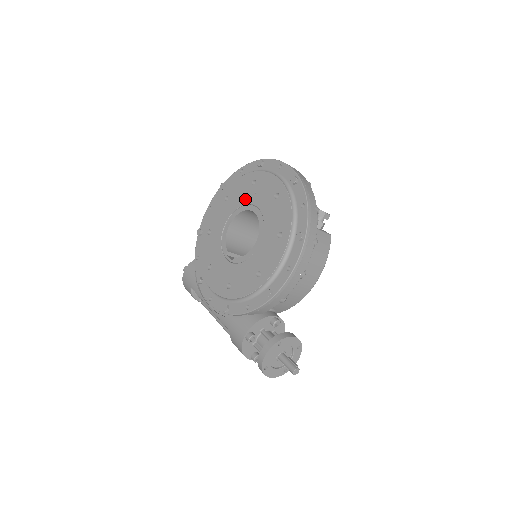
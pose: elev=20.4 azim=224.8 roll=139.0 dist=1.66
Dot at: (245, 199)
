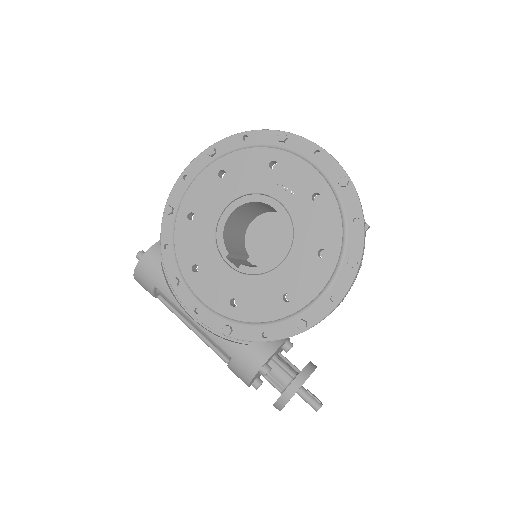
Dot at: (258, 185)
